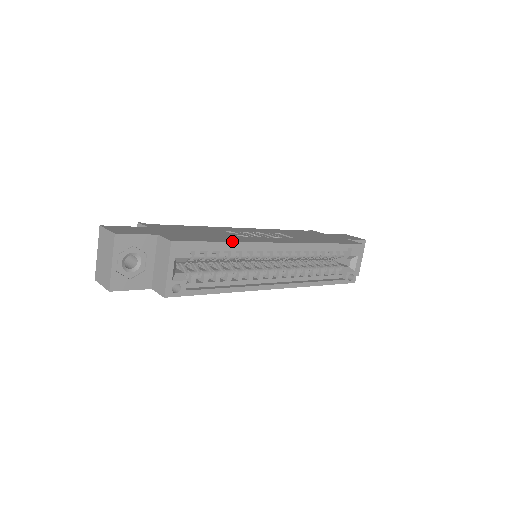
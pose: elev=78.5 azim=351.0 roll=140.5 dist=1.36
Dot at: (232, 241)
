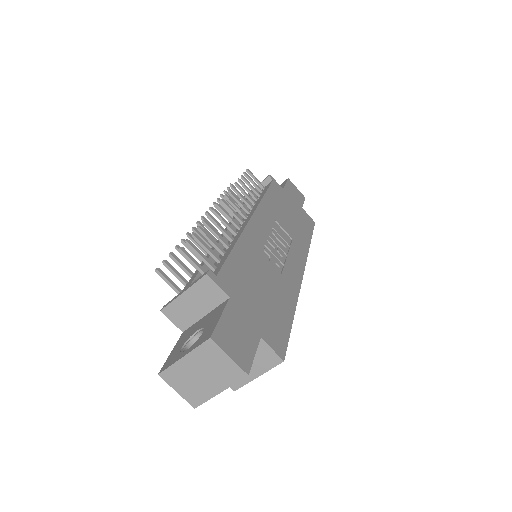
Dot at: (294, 309)
